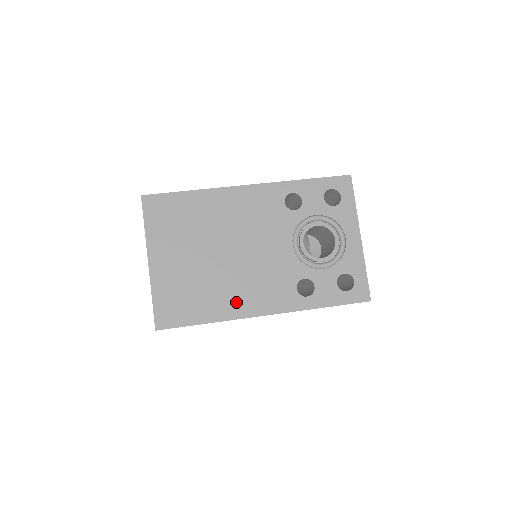
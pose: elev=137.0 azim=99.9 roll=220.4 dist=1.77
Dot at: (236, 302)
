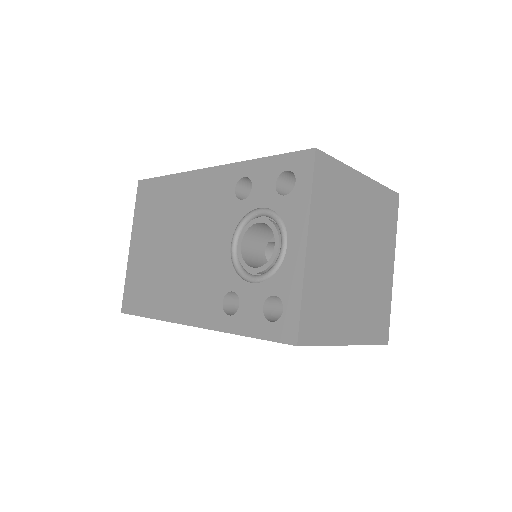
Dot at: (172, 302)
